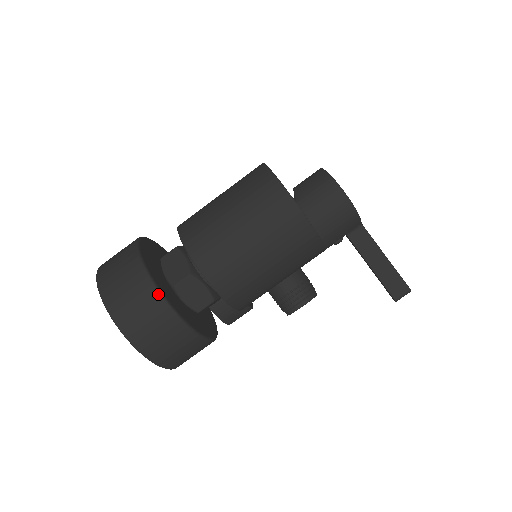
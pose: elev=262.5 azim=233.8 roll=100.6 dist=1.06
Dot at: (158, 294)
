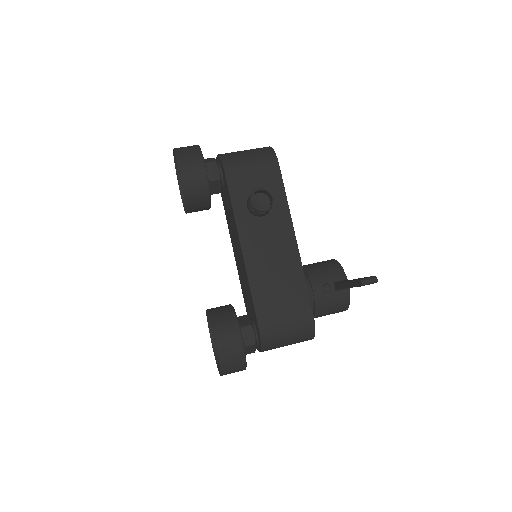
Dot at: occluded
